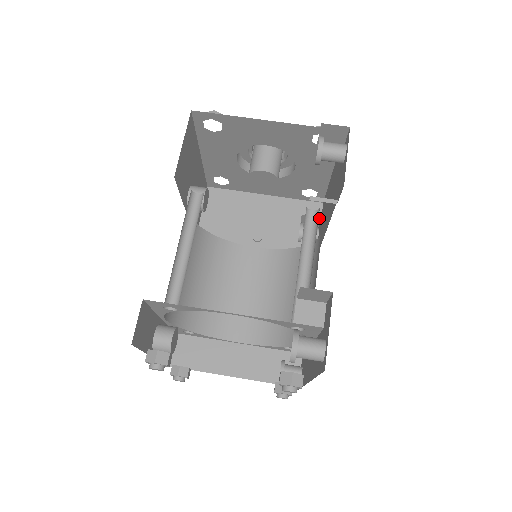
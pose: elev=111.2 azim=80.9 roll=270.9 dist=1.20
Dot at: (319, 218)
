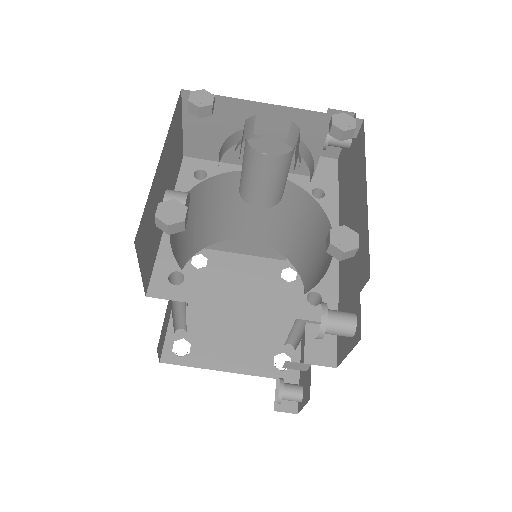
Dot at: (353, 135)
